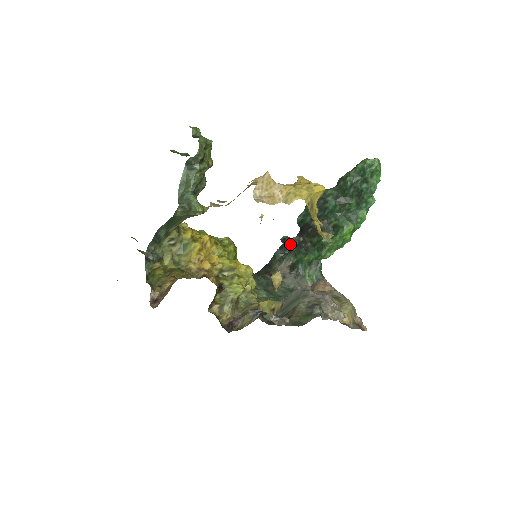
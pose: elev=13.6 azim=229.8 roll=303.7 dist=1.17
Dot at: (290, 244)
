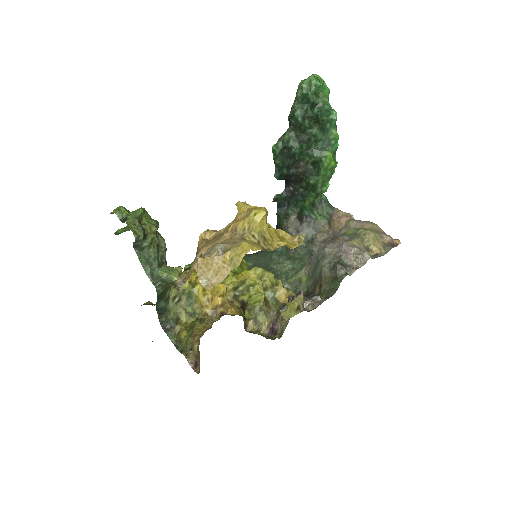
Dot at: (284, 198)
